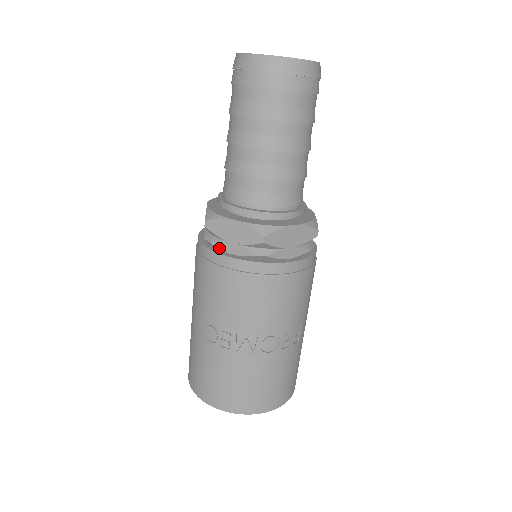
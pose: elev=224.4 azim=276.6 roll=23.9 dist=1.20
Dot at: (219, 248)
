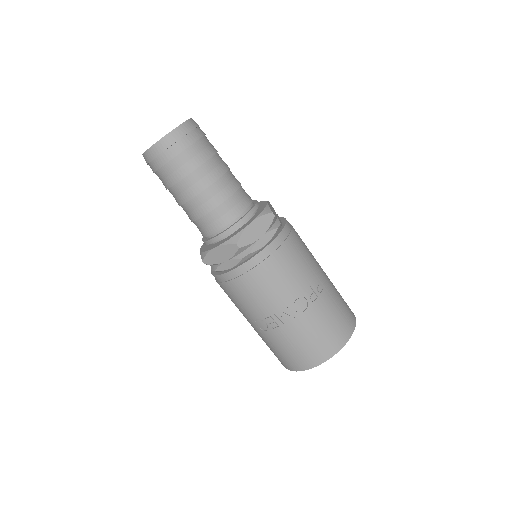
Dot at: (222, 270)
